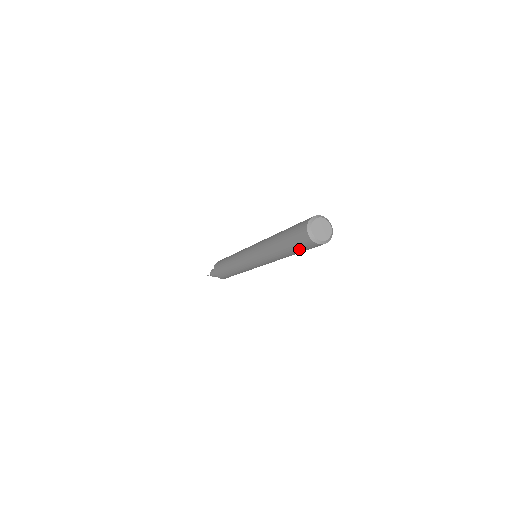
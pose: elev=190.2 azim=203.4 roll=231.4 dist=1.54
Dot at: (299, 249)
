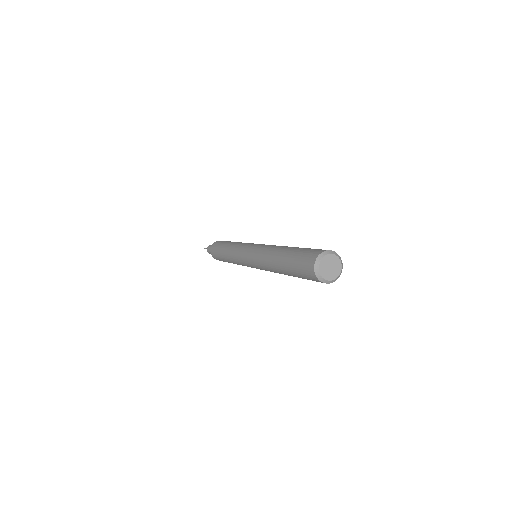
Dot at: occluded
